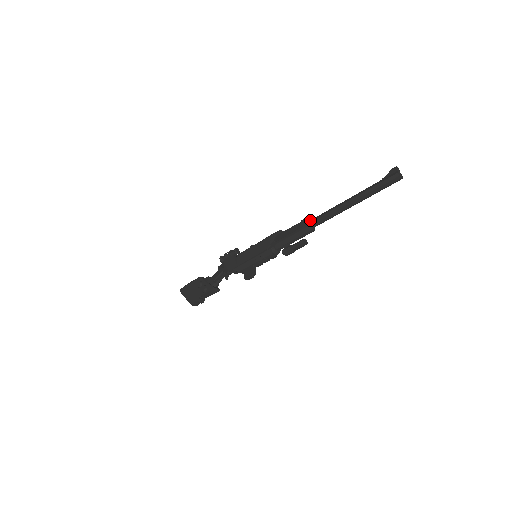
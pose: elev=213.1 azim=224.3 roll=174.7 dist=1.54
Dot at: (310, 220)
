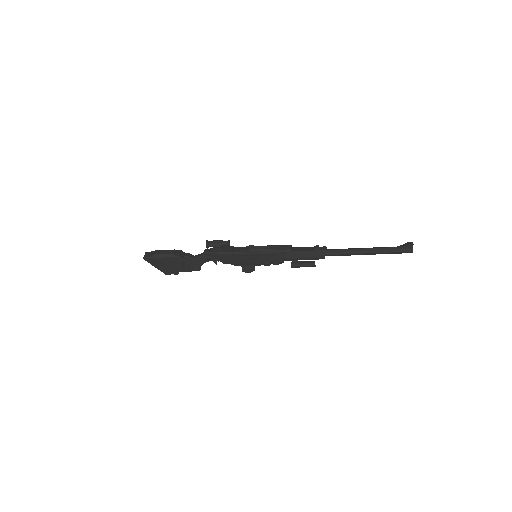
Dot at: (327, 254)
